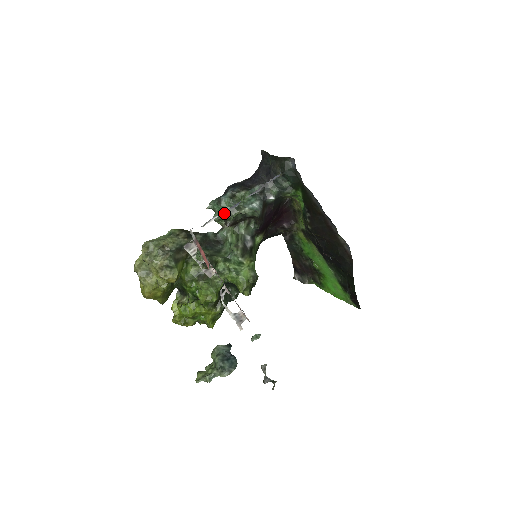
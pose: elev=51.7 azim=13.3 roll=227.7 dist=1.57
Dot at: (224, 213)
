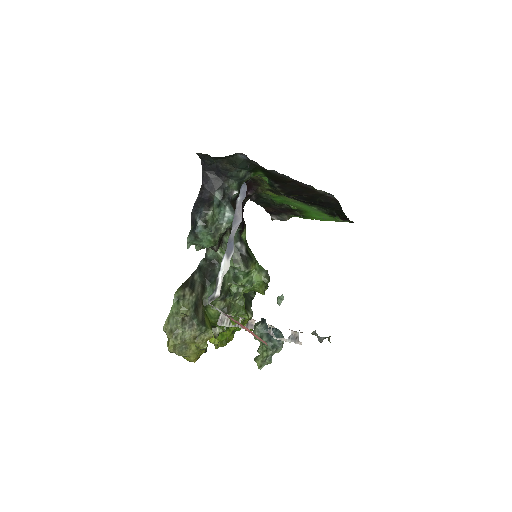
Dot at: (228, 267)
